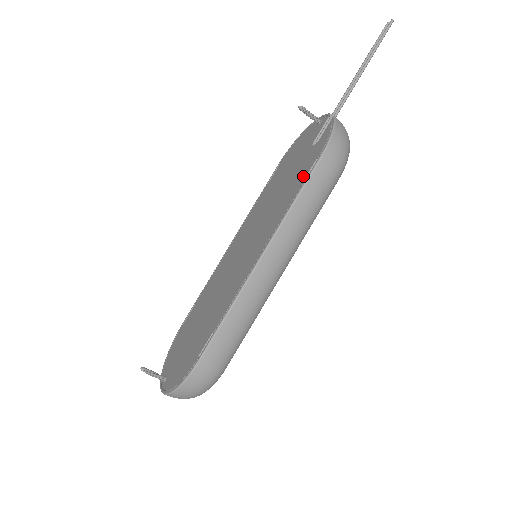
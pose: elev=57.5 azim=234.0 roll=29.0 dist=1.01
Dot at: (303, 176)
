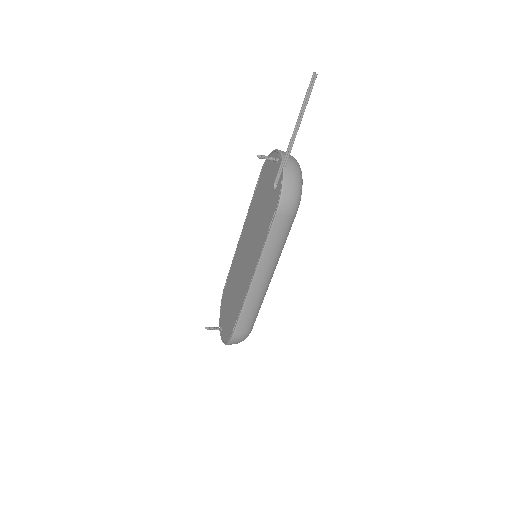
Dot at: (269, 222)
